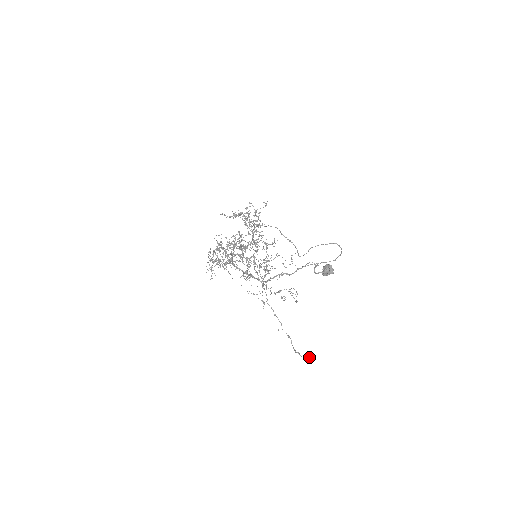
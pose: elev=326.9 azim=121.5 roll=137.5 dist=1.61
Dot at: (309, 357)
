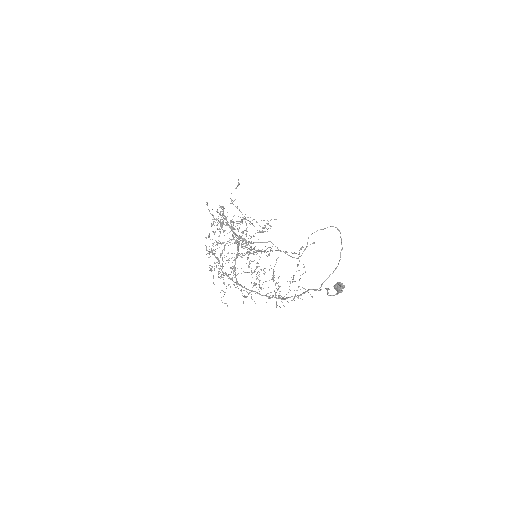
Dot at: occluded
